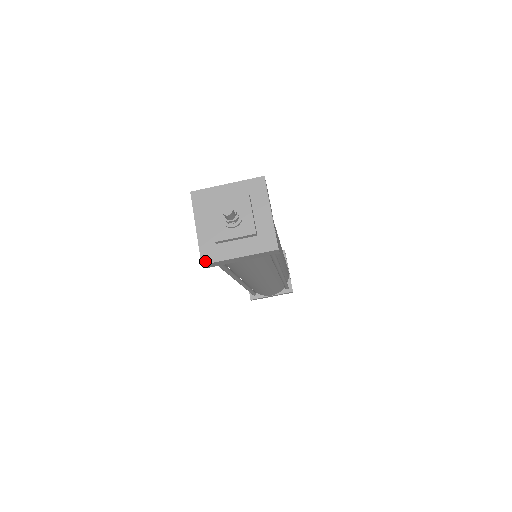
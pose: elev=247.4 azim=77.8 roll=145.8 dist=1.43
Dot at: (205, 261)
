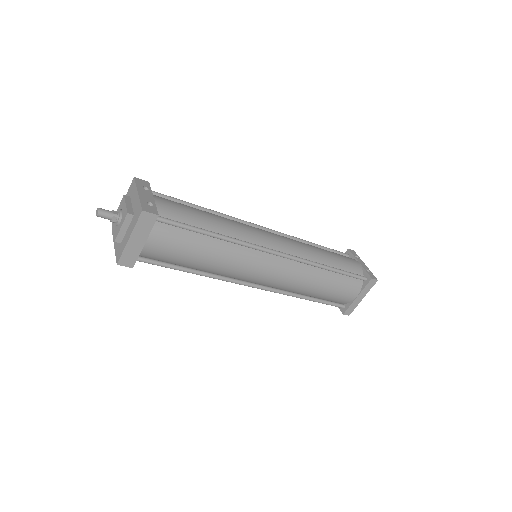
Dot at: (118, 260)
